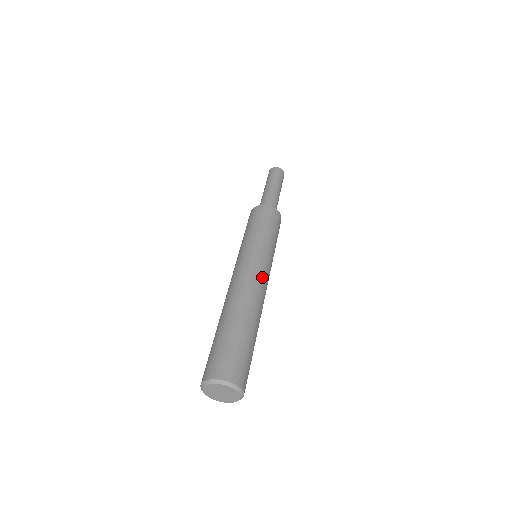
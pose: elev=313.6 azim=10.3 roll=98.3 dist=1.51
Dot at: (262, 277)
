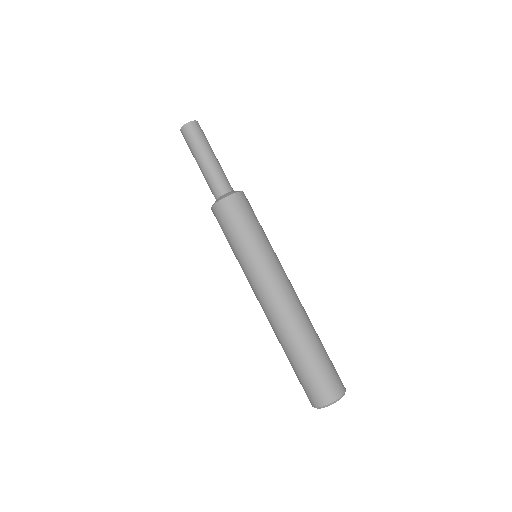
Dot at: (282, 287)
